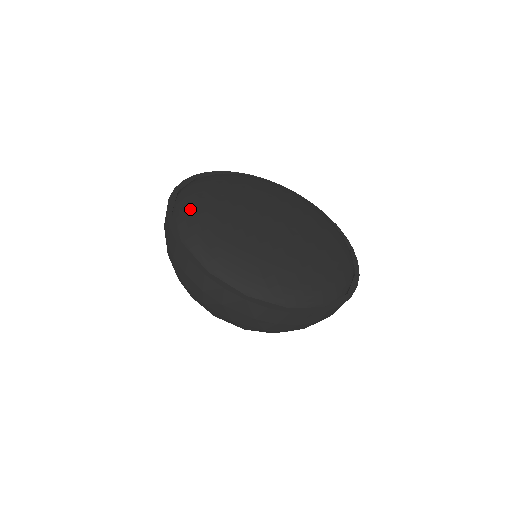
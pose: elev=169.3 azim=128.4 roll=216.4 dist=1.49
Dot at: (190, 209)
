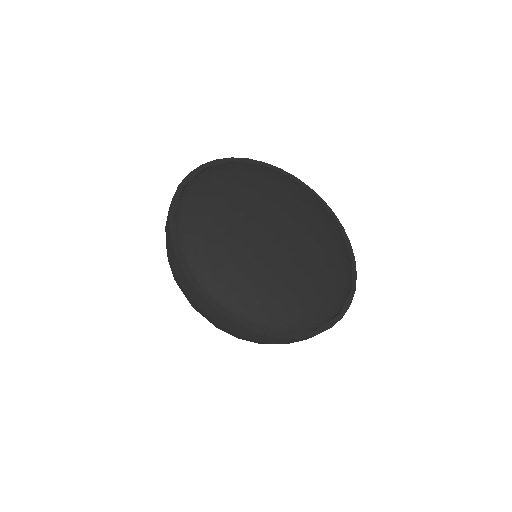
Dot at: (250, 302)
